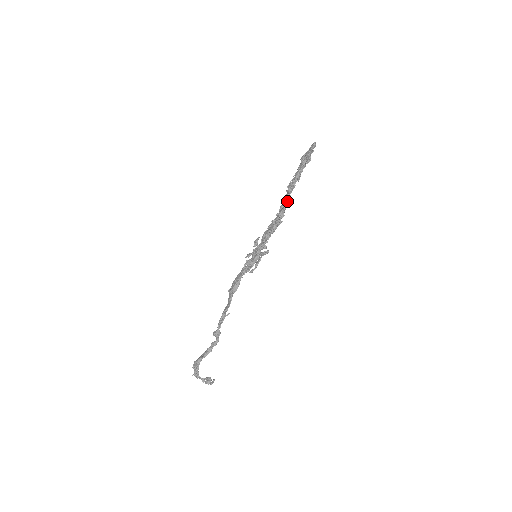
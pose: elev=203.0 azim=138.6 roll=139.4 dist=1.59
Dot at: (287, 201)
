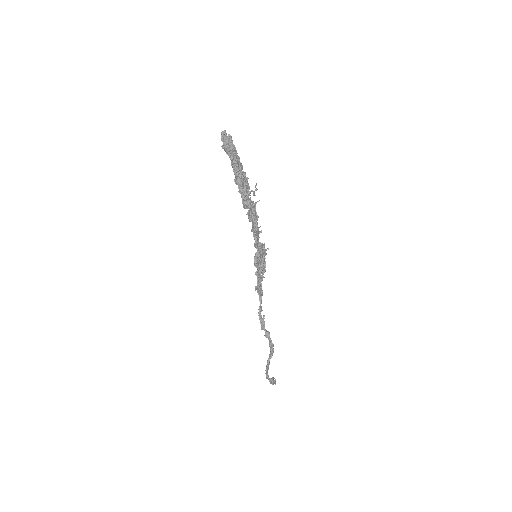
Dot at: (243, 196)
